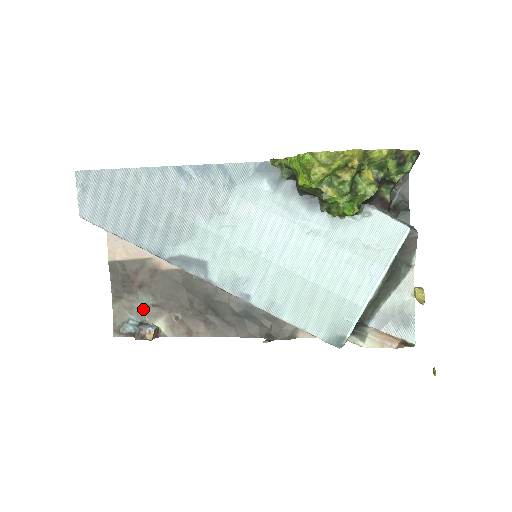
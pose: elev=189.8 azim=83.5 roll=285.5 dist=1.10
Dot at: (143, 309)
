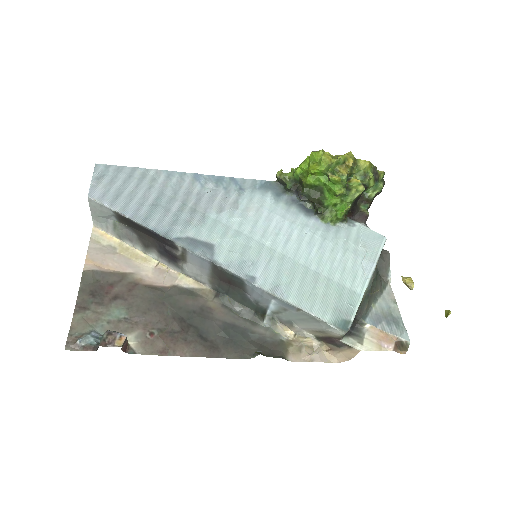
Dot at: (112, 322)
